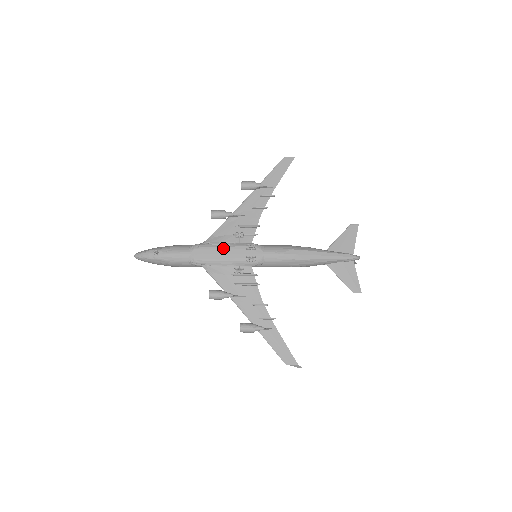
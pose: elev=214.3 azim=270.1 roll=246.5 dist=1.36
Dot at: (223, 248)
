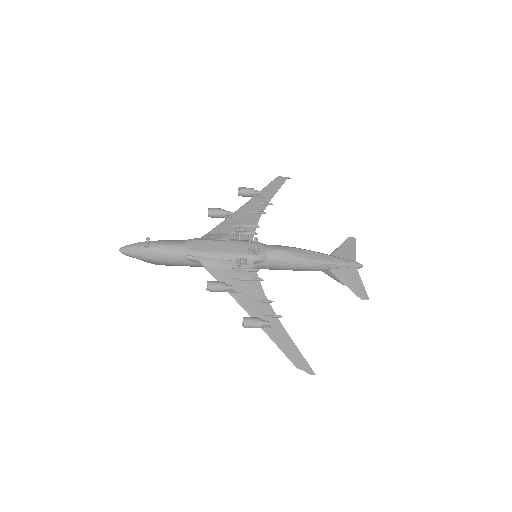
Dot at: (222, 242)
